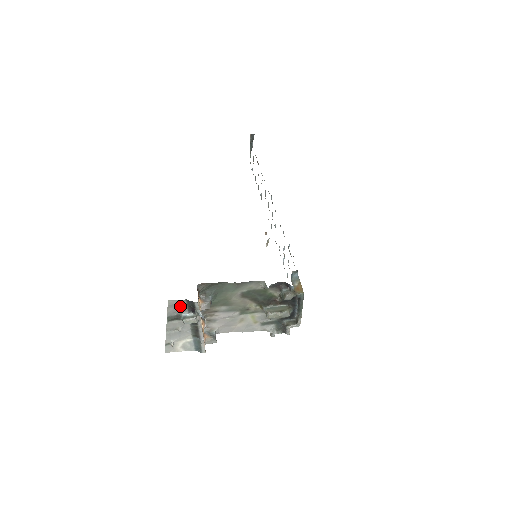
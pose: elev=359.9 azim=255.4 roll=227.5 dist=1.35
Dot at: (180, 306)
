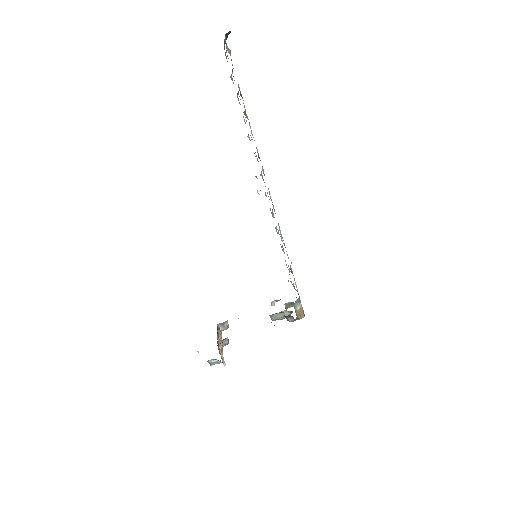
Dot at: occluded
